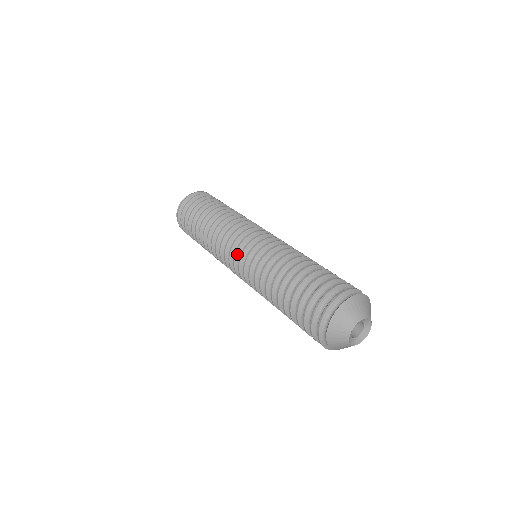
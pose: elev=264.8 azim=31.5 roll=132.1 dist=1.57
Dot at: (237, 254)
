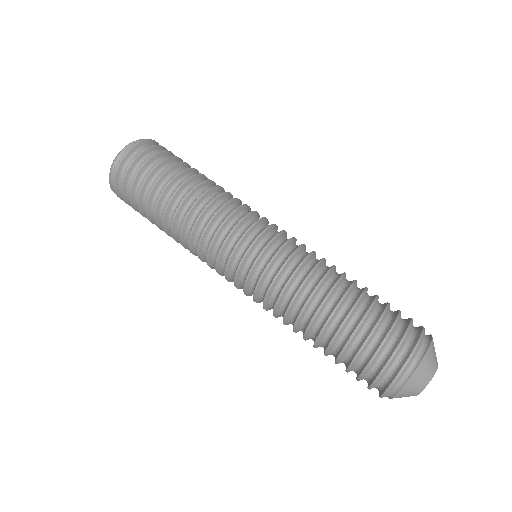
Dot at: (254, 246)
